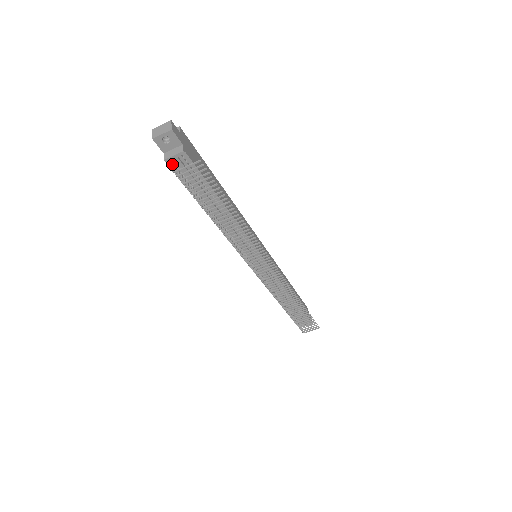
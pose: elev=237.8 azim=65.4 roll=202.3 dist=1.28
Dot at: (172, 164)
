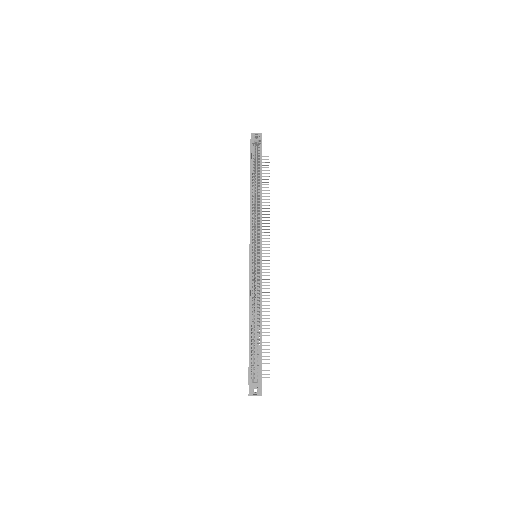
Dot at: occluded
